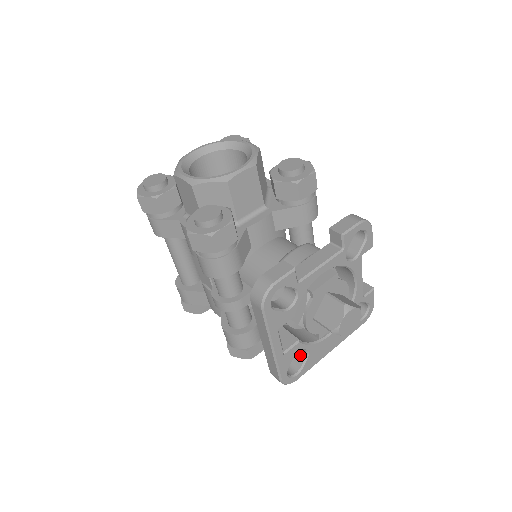
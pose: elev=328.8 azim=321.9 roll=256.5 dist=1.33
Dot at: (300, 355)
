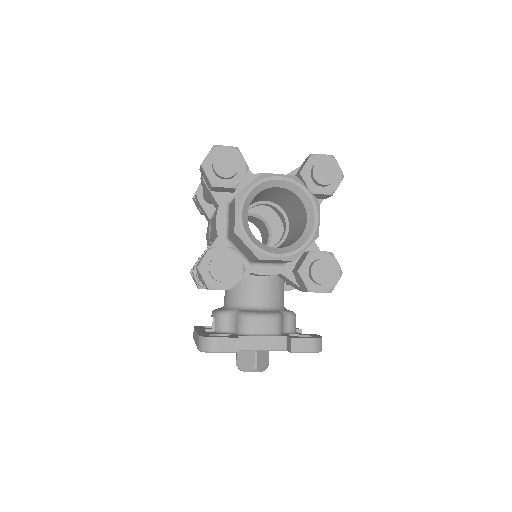
Dot at: occluded
